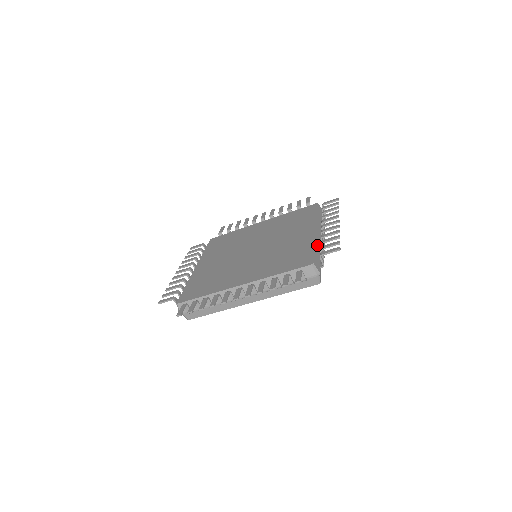
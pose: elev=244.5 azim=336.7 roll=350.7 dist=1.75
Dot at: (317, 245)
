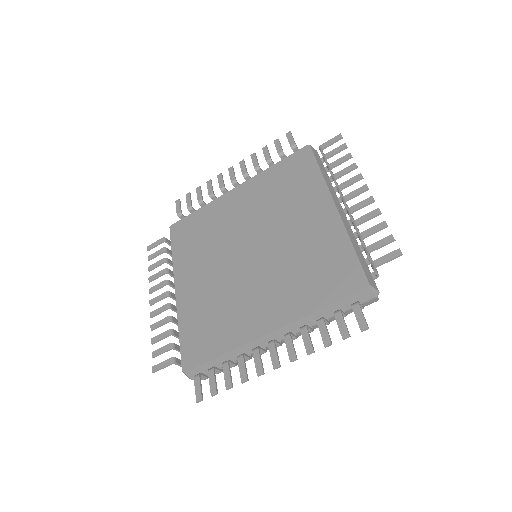
Dot at: (351, 237)
